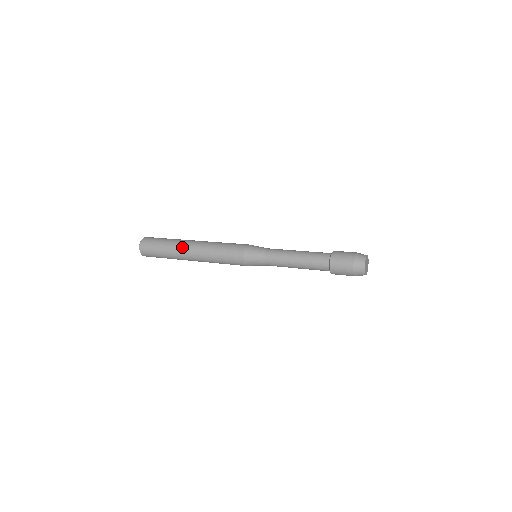
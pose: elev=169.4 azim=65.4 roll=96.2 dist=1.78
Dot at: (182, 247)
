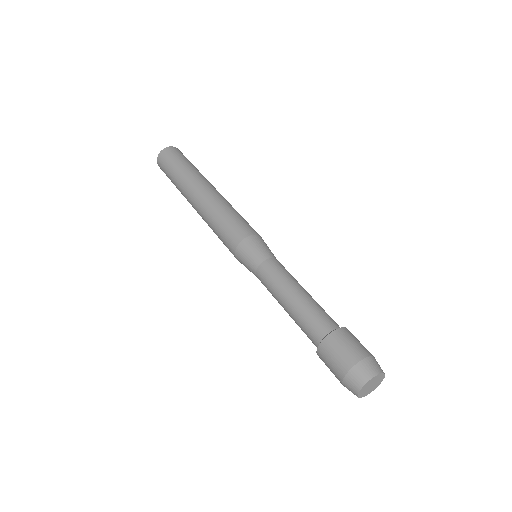
Dot at: (196, 181)
